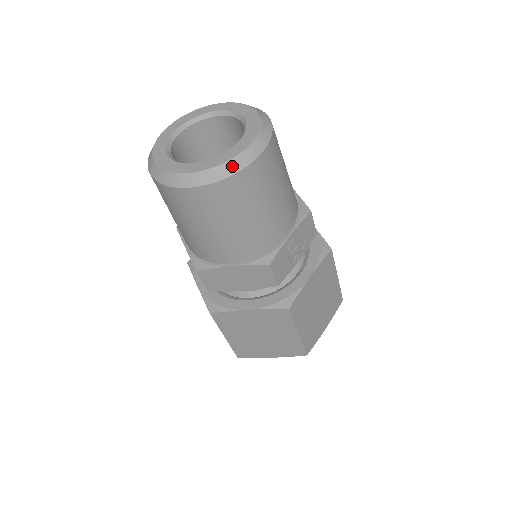
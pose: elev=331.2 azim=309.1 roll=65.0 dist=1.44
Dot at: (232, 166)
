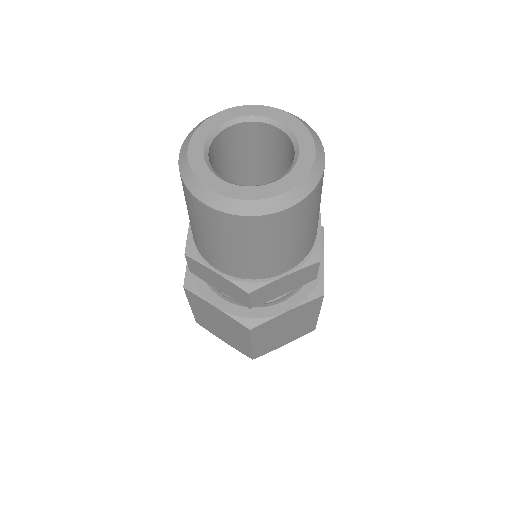
Dot at: (313, 178)
